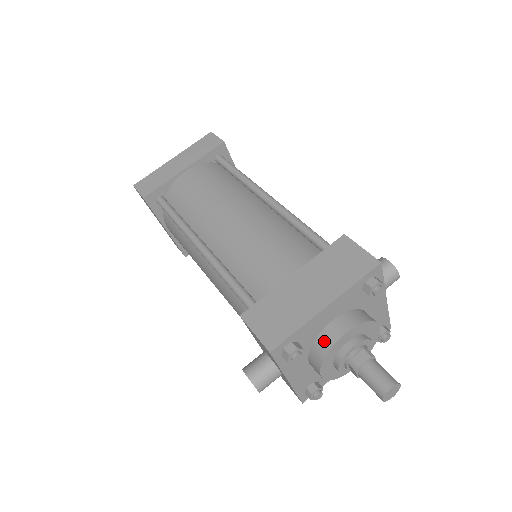
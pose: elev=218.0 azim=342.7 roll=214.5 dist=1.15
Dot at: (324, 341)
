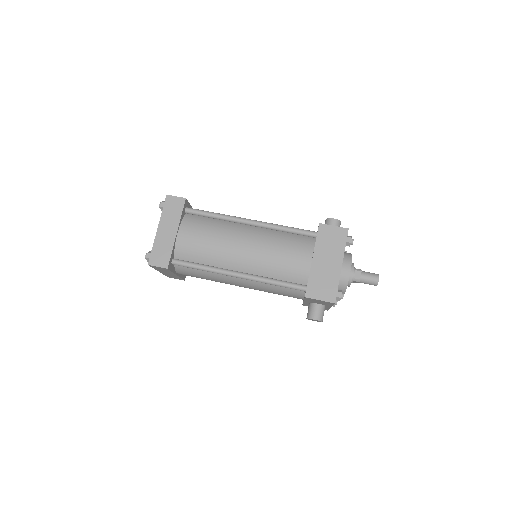
Dot at: (343, 280)
